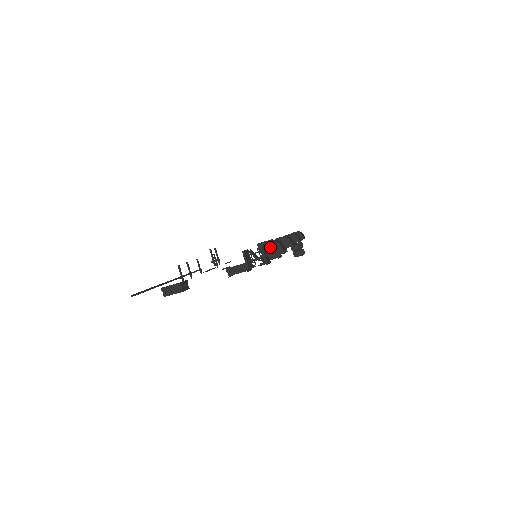
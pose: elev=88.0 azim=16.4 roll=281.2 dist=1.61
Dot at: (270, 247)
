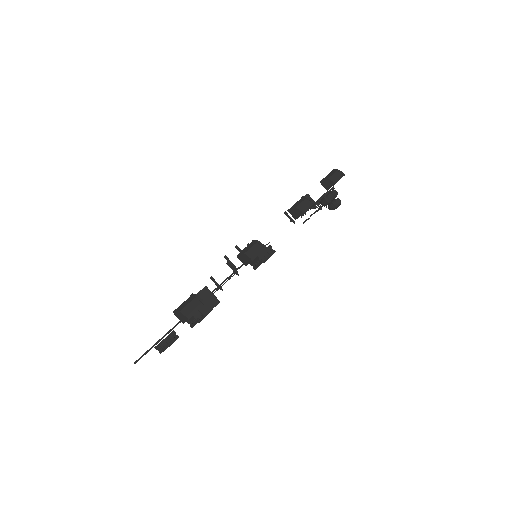
Dot at: (178, 315)
